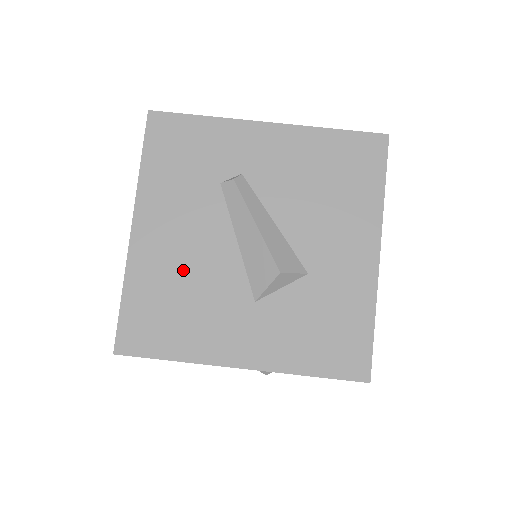
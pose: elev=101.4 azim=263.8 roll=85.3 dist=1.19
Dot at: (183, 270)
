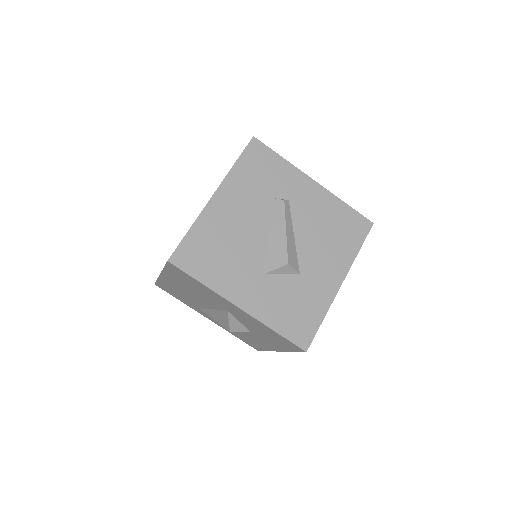
Dot at: (232, 235)
